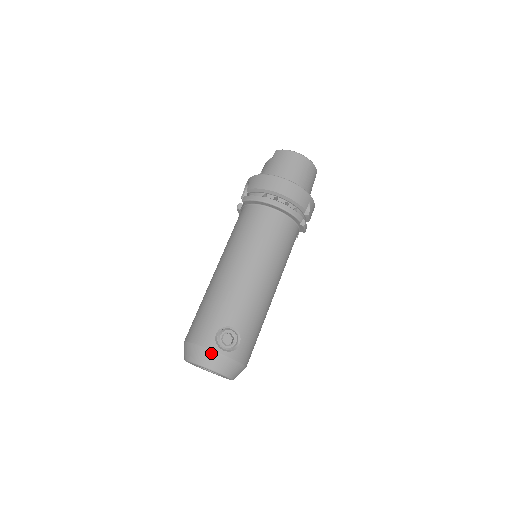
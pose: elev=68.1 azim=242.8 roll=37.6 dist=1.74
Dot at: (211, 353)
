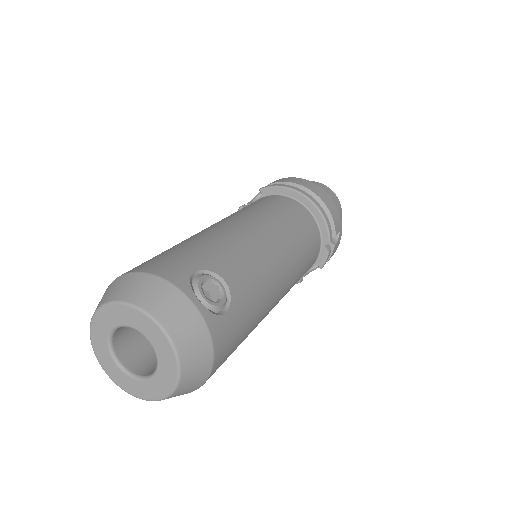
Dot at: (175, 292)
